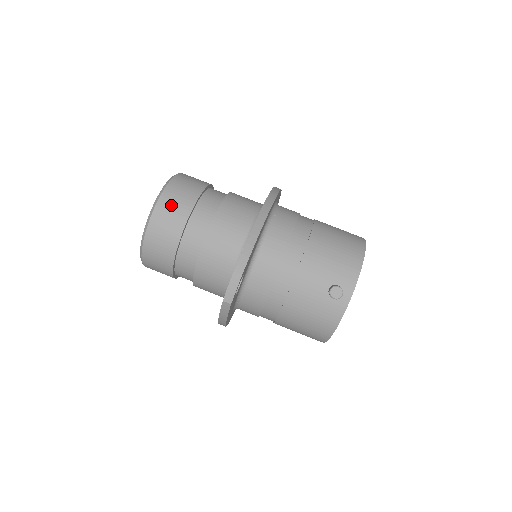
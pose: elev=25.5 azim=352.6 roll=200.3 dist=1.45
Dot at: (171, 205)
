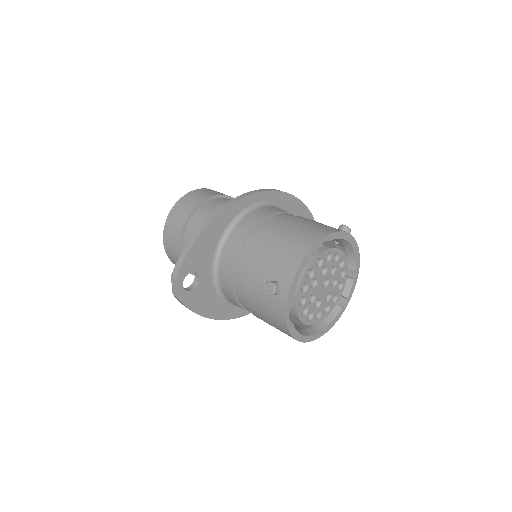
Dot at: (175, 217)
